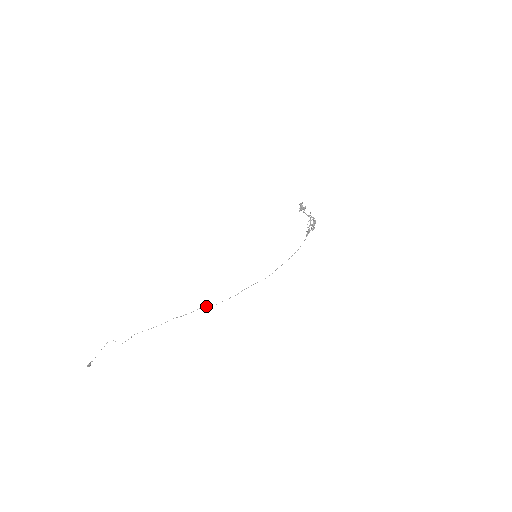
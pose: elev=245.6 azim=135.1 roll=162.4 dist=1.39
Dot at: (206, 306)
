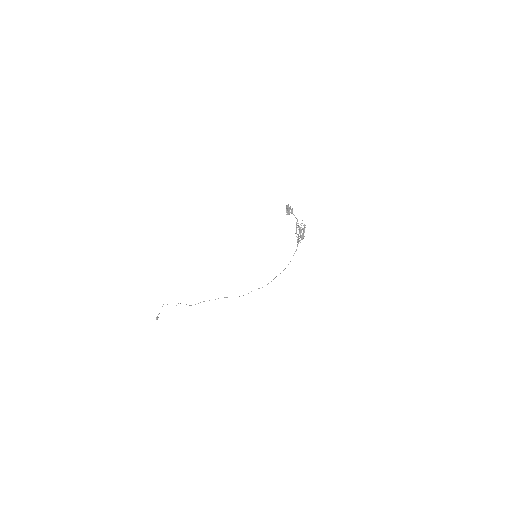
Dot at: (225, 297)
